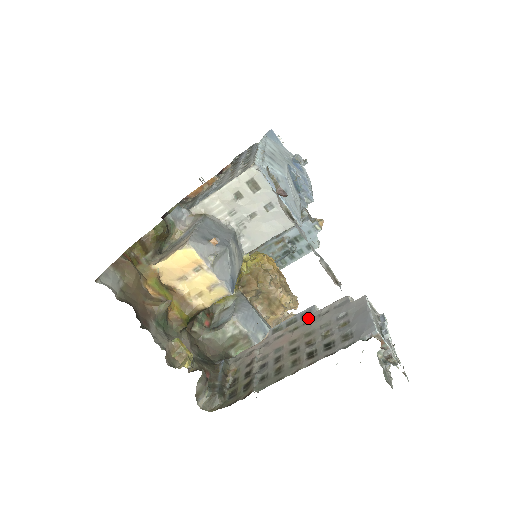
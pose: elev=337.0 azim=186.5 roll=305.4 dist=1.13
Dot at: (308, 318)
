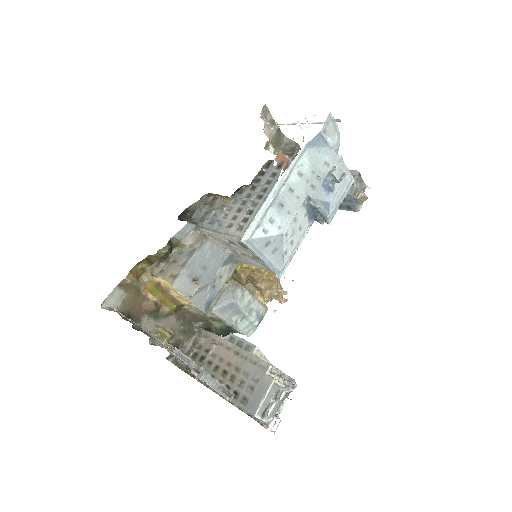
Dot at: (246, 354)
